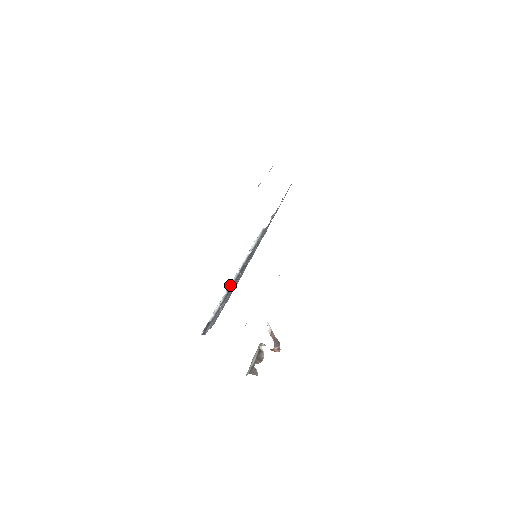
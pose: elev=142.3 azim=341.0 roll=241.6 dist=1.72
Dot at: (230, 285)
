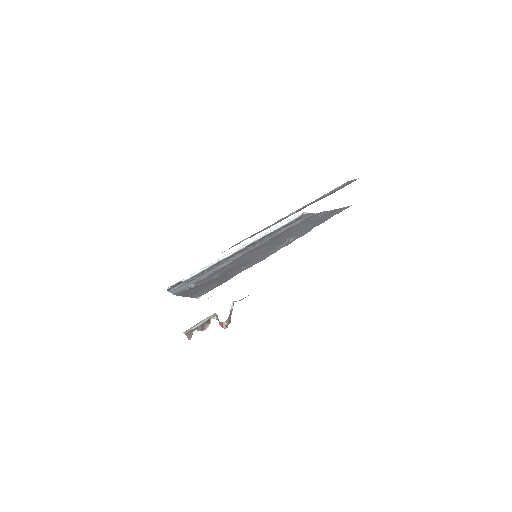
Dot at: (226, 256)
